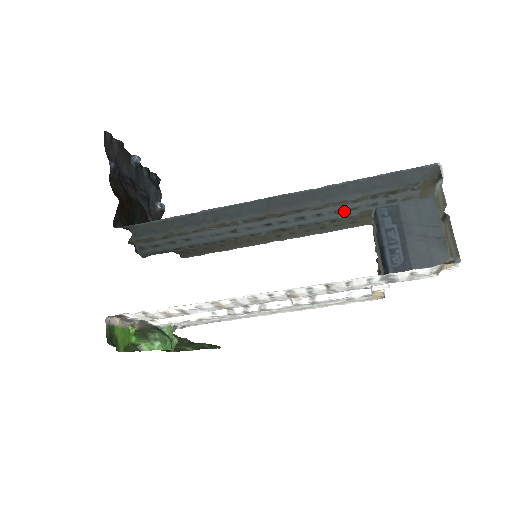
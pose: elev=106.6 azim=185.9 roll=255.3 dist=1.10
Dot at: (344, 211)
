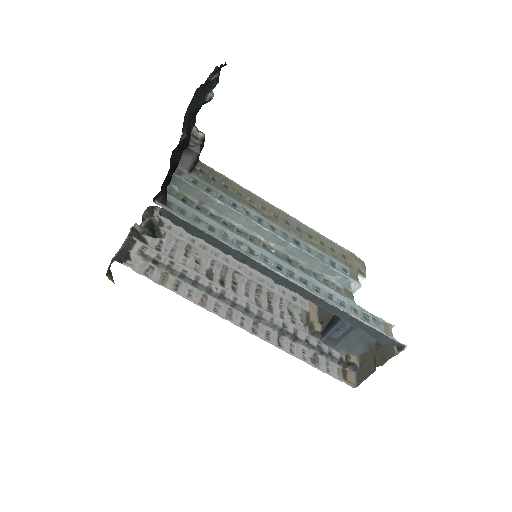
Dot at: (335, 298)
